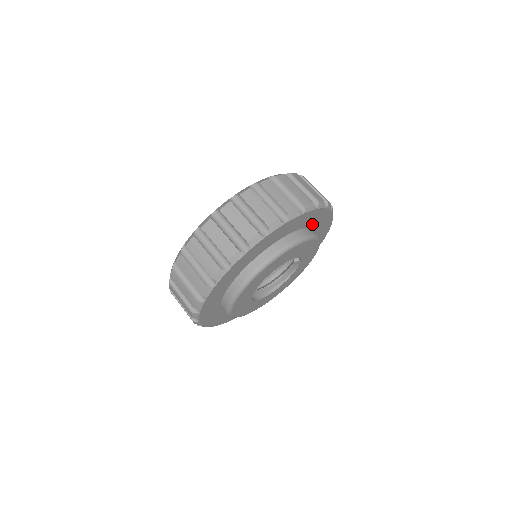
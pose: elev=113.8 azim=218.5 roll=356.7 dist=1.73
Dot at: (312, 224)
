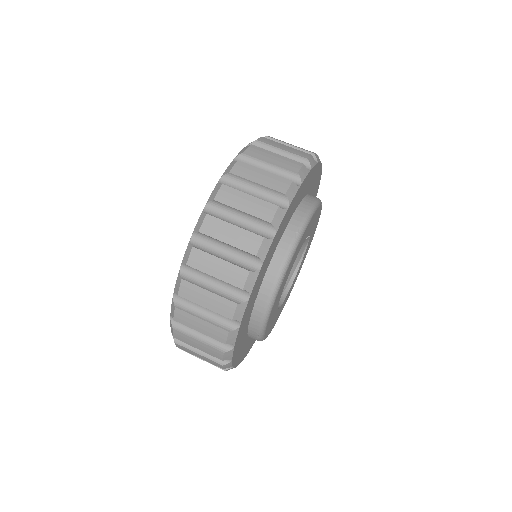
Dot at: (307, 189)
